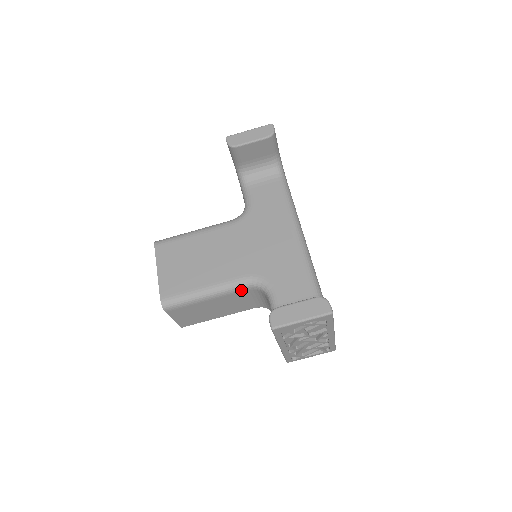
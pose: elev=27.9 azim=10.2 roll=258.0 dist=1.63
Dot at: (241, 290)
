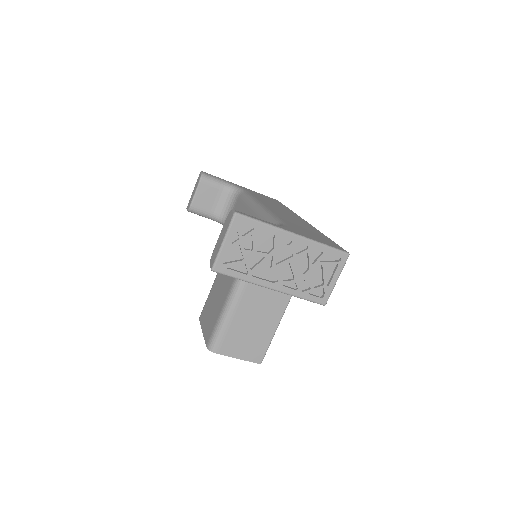
Dot at: (245, 285)
